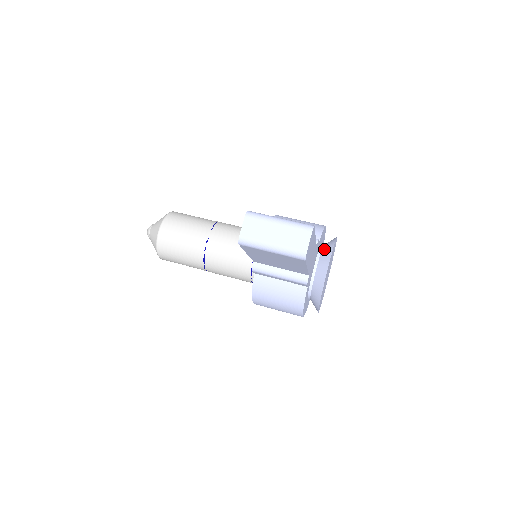
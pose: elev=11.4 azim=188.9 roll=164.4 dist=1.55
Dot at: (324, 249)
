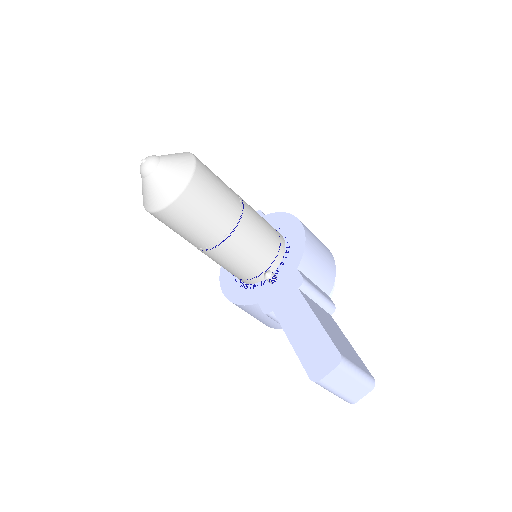
Dot at: occluded
